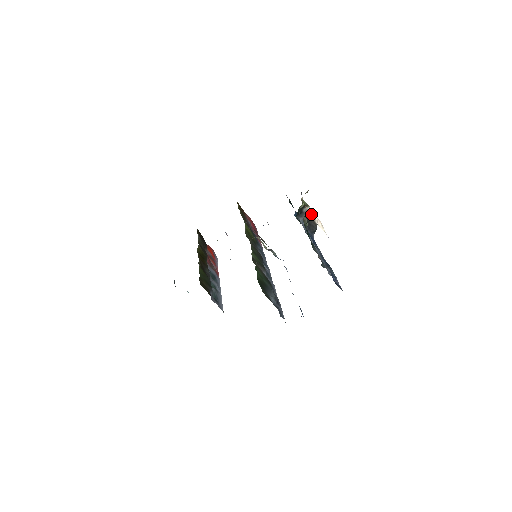
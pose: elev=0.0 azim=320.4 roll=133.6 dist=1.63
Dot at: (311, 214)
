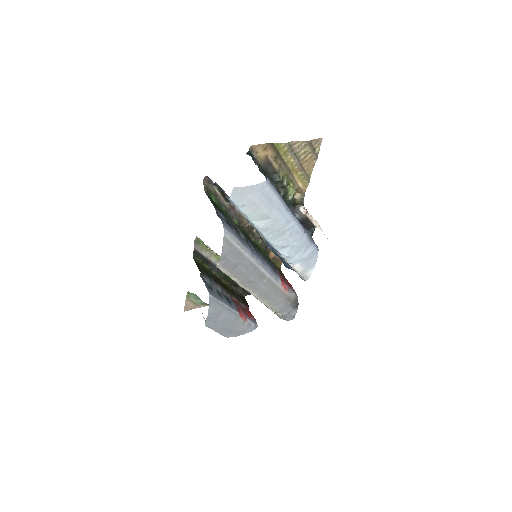
Dot at: (304, 211)
